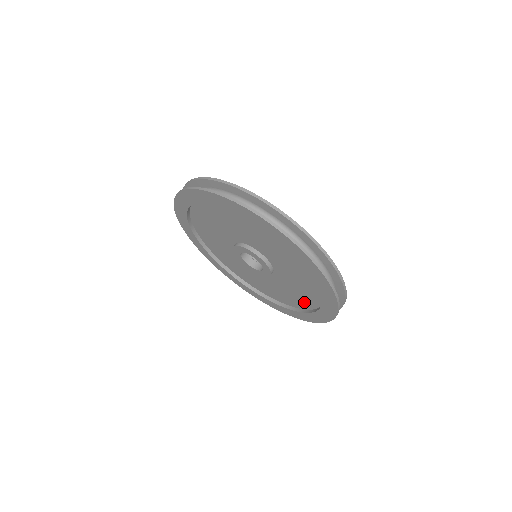
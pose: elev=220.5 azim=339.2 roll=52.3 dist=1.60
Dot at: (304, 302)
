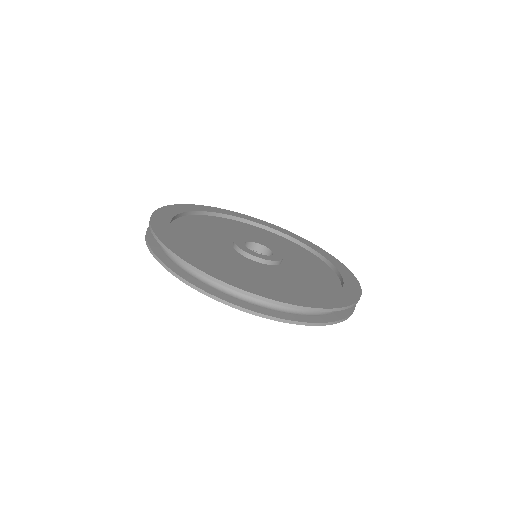
Dot at: occluded
